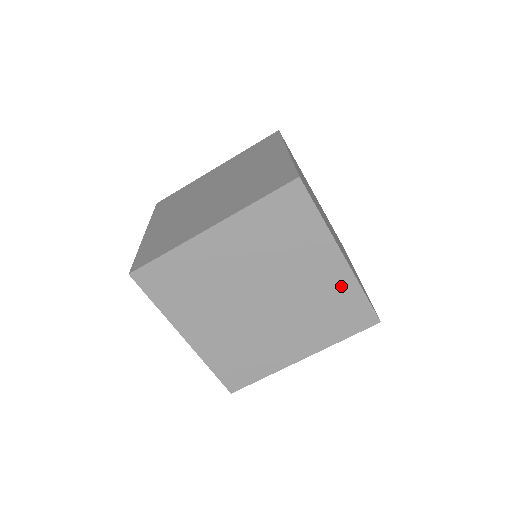
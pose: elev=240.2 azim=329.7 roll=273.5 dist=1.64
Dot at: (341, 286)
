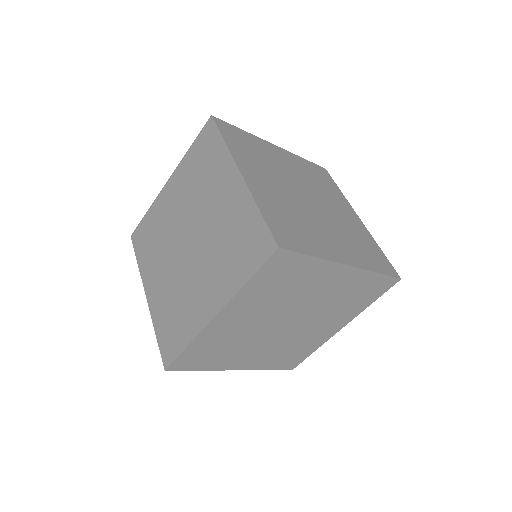
Dot at: (355, 281)
